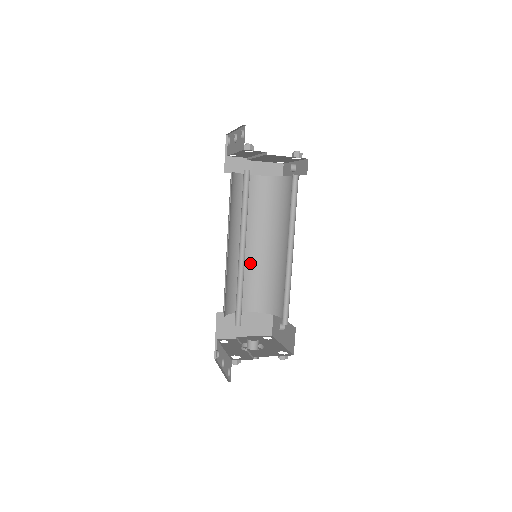
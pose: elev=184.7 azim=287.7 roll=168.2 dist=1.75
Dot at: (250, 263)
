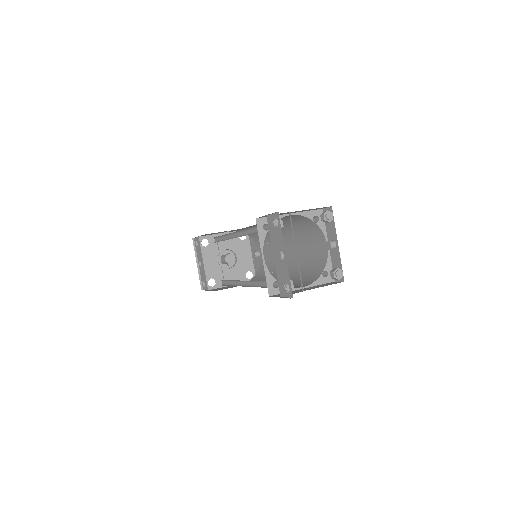
Dot at: (250, 226)
